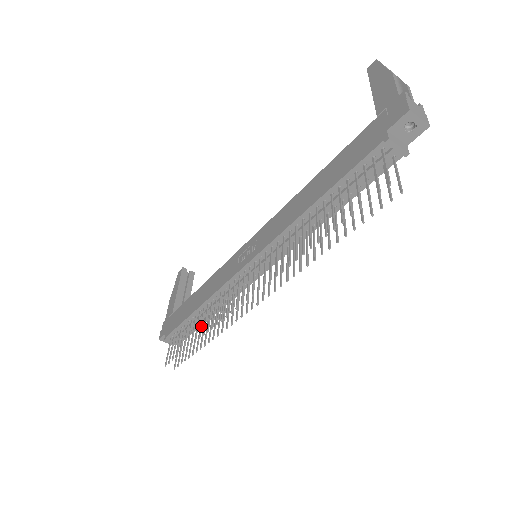
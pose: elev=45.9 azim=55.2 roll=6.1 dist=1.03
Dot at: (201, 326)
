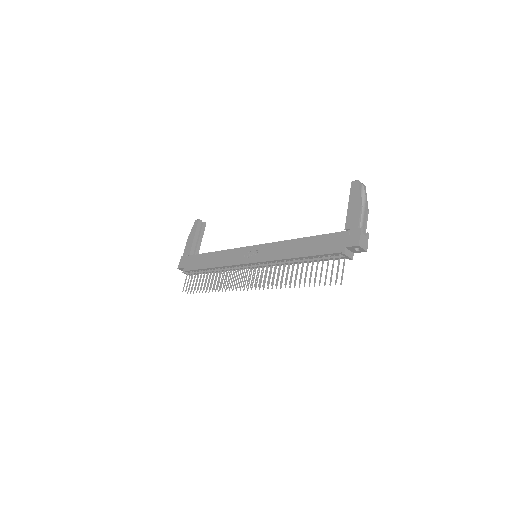
Dot at: (212, 282)
